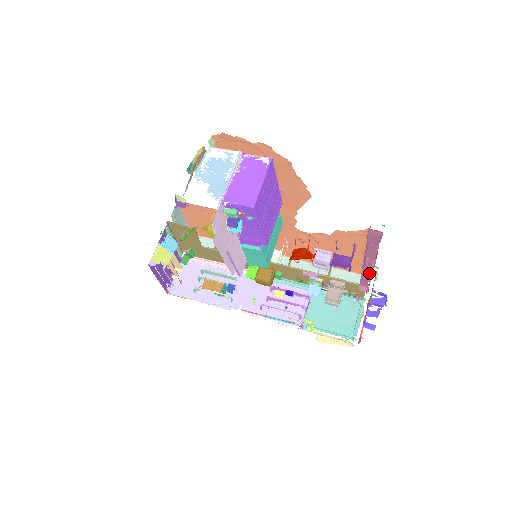
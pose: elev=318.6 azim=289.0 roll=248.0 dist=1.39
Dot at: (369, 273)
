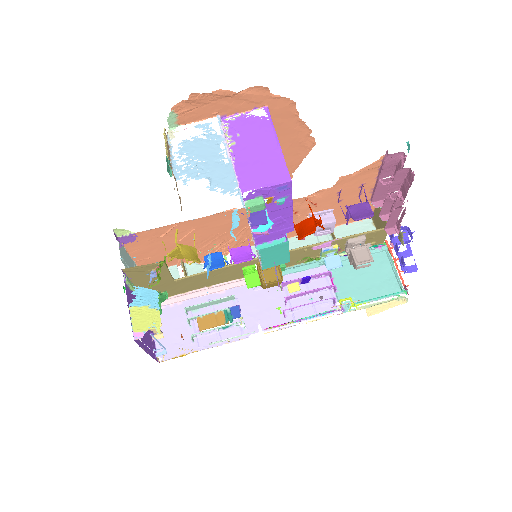
Dot at: (401, 208)
